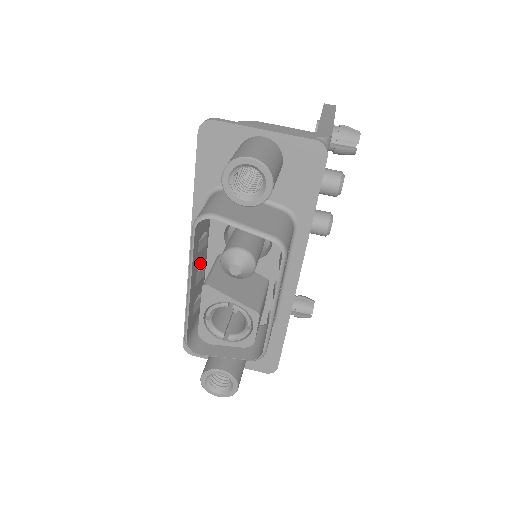
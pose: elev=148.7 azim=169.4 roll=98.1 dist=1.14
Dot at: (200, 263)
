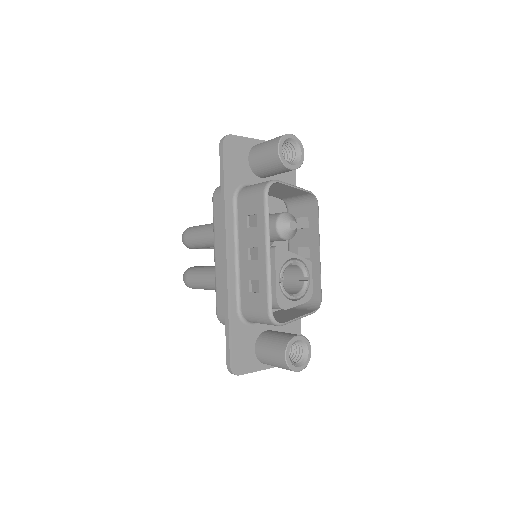
Dot at: (253, 244)
